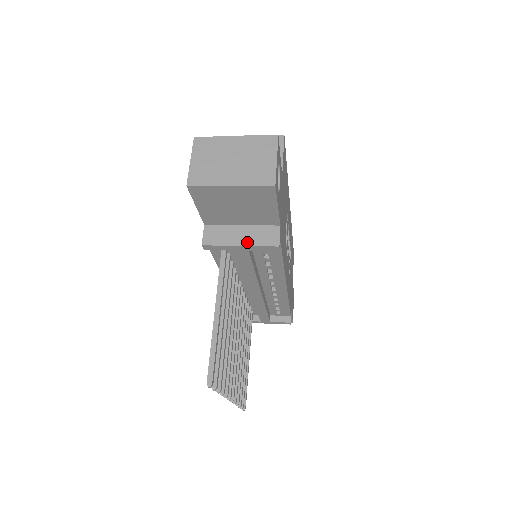
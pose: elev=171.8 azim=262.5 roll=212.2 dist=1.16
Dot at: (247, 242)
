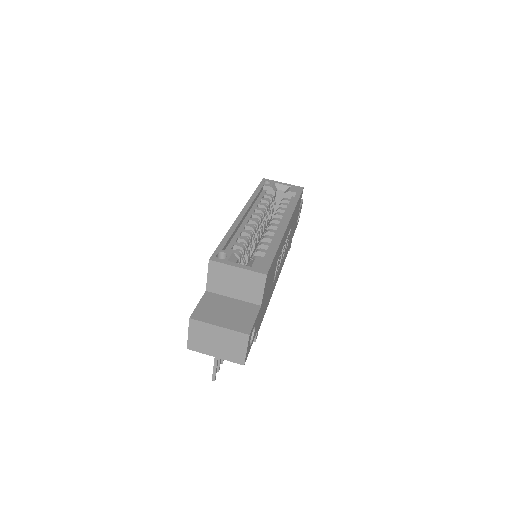
Dot at: occluded
